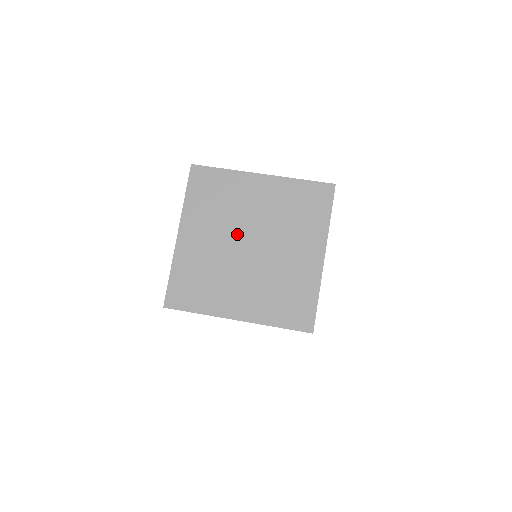
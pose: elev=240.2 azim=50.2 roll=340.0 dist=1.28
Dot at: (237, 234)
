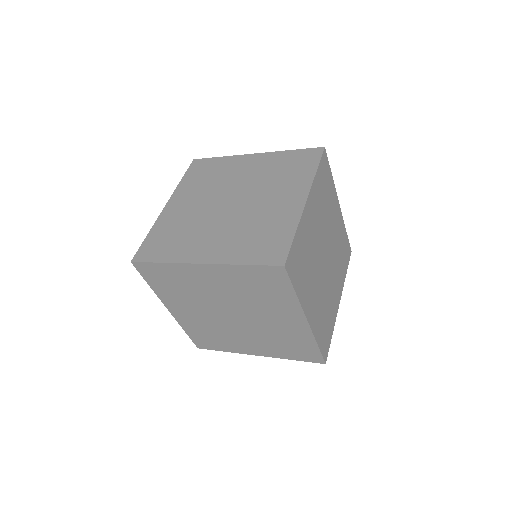
Dot at: (220, 196)
